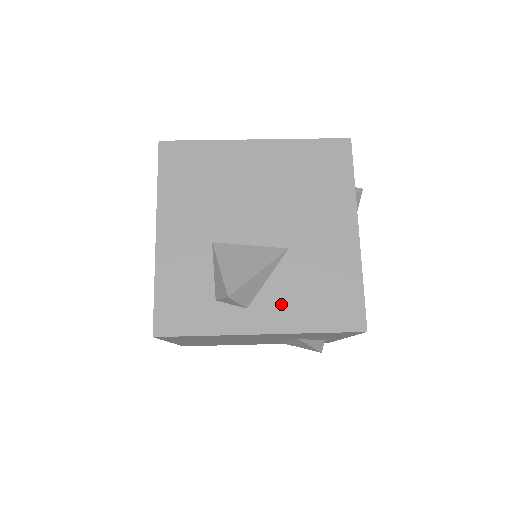
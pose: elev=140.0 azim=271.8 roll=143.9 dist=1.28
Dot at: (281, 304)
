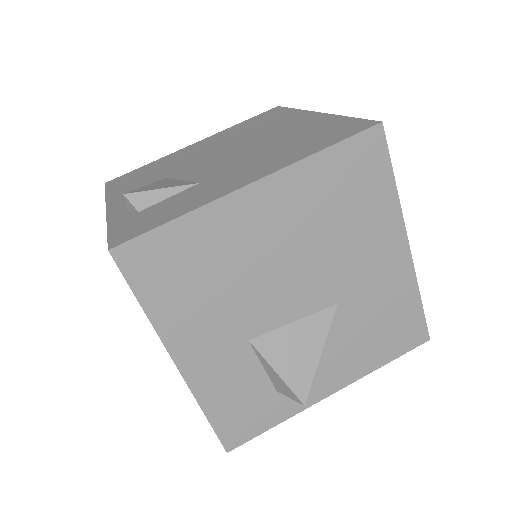
Dot at: (344, 360)
